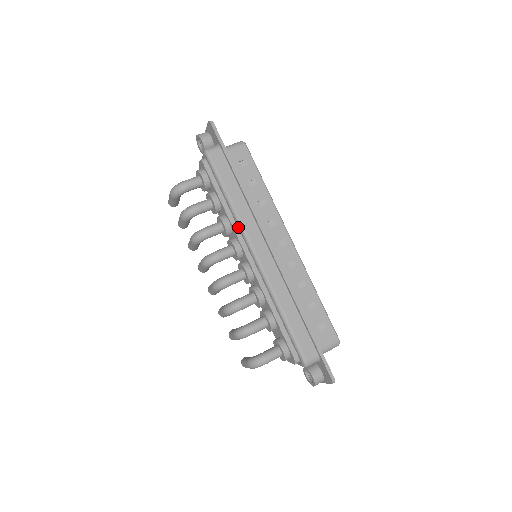
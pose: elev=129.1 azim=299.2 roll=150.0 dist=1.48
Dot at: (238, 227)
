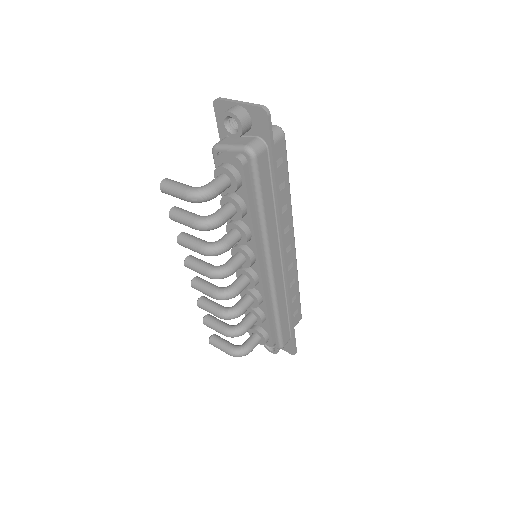
Dot at: (261, 242)
